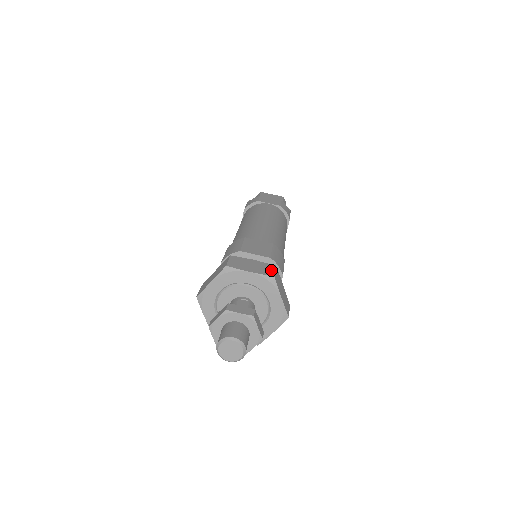
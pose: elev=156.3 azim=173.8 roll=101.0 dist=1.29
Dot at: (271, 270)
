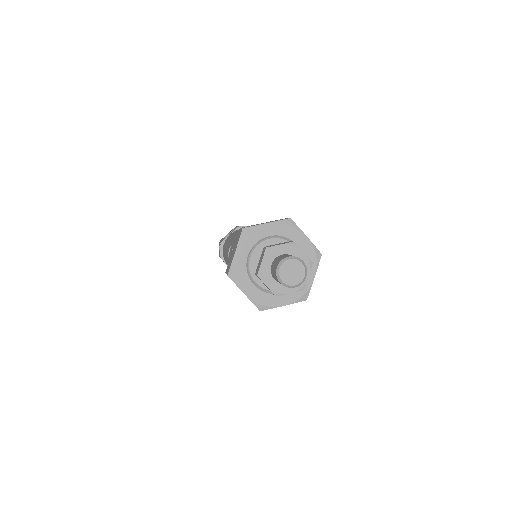
Dot at: occluded
